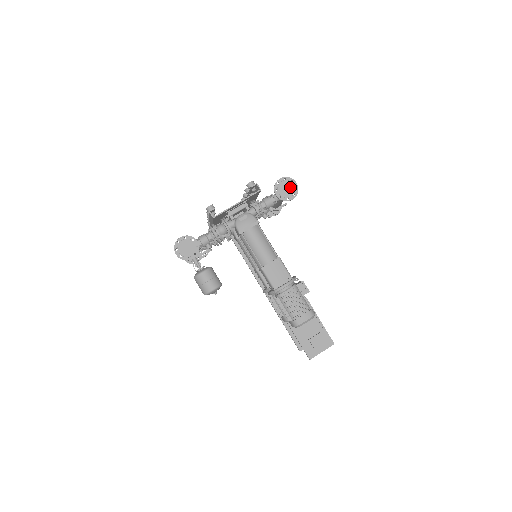
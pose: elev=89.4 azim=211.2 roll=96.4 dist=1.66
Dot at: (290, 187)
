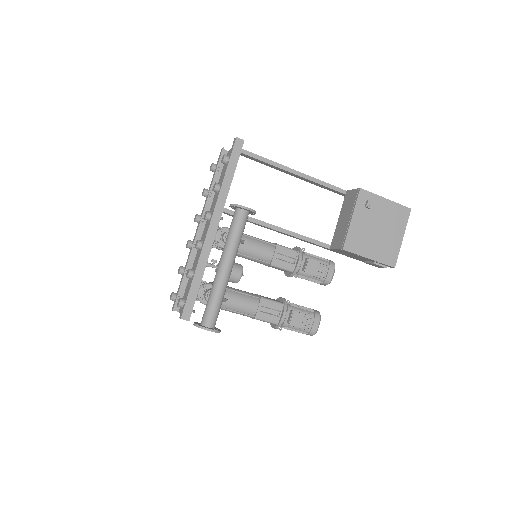
Dot at: occluded
